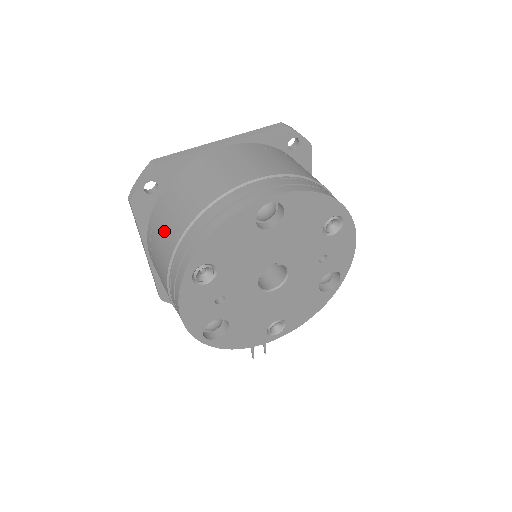
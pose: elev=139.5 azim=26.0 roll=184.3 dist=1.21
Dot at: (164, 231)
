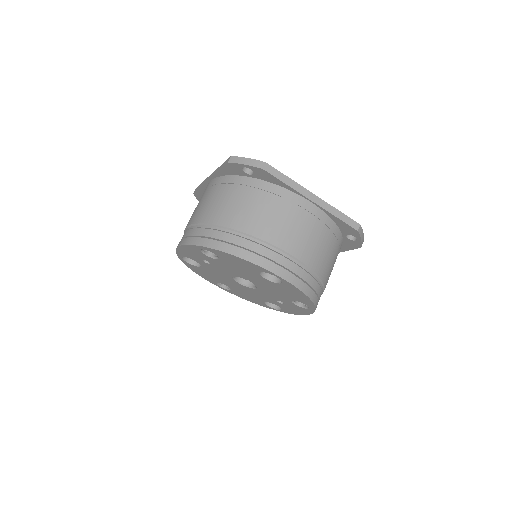
Dot at: (223, 202)
